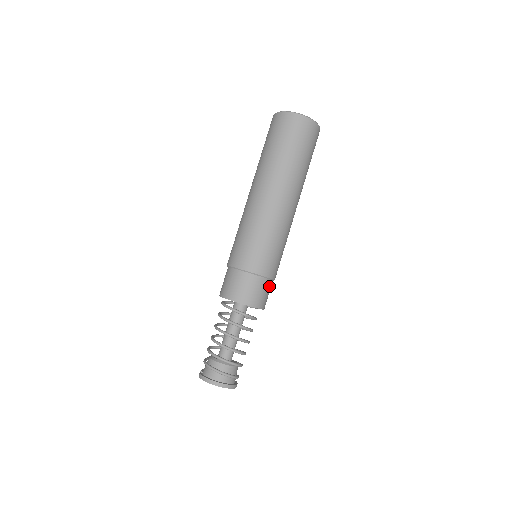
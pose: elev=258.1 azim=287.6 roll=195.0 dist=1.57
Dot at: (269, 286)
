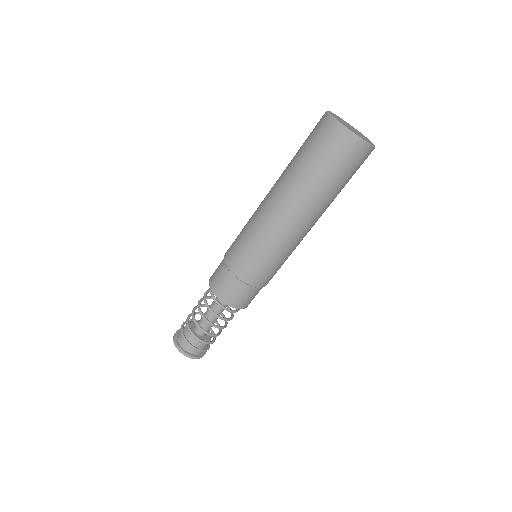
Dot at: occluded
